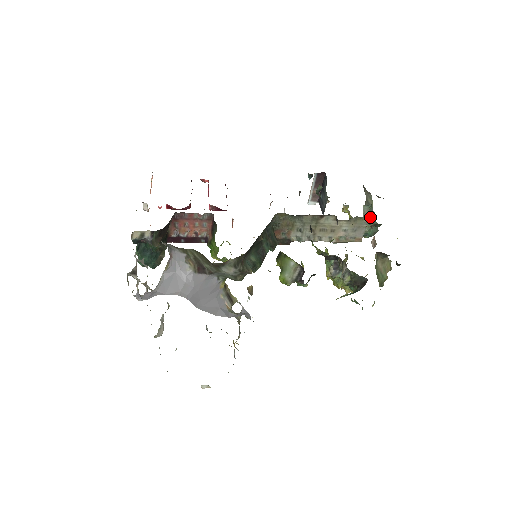
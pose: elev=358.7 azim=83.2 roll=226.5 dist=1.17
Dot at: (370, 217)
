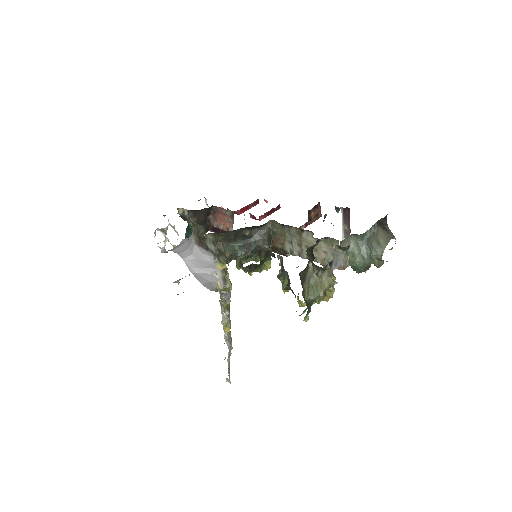
Dot at: (360, 250)
